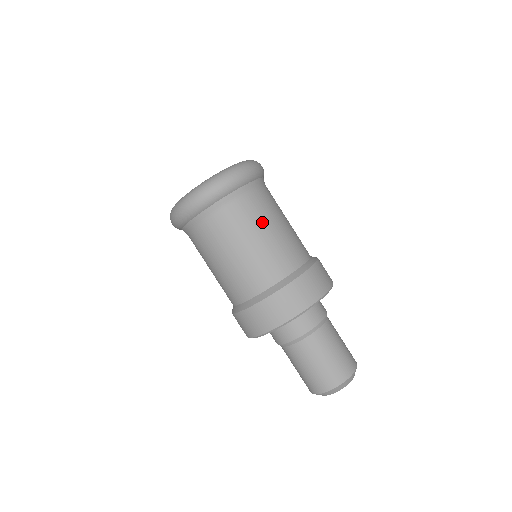
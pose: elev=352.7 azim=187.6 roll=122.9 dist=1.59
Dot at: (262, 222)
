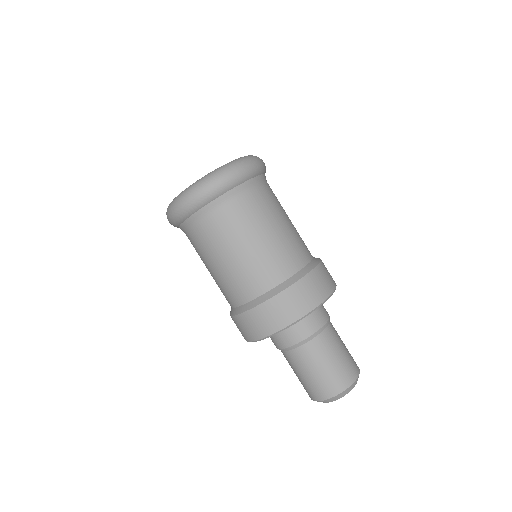
Dot at: (281, 210)
